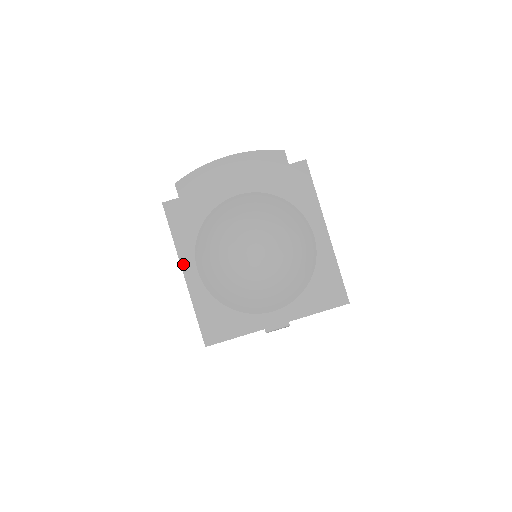
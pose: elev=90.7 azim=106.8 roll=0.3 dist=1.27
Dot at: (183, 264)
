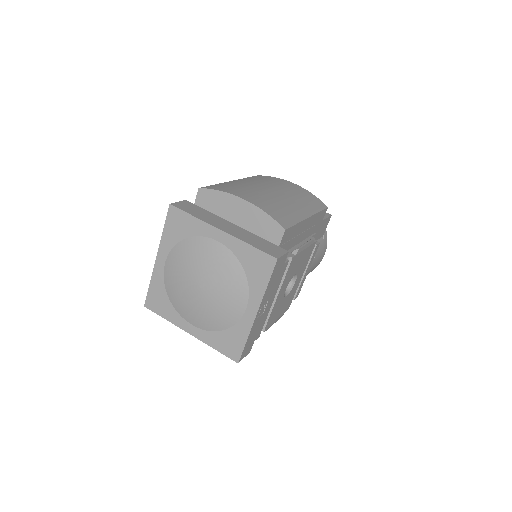
Dot at: (159, 252)
